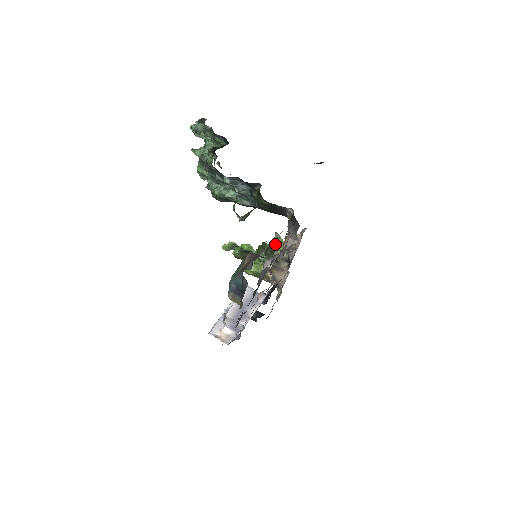
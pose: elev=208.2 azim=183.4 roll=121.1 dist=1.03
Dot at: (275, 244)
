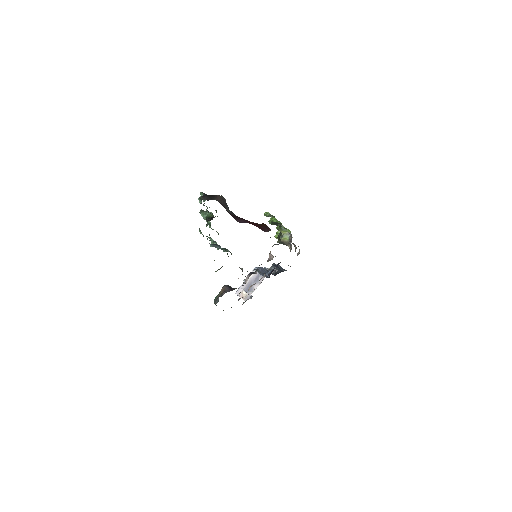
Dot at: (282, 234)
